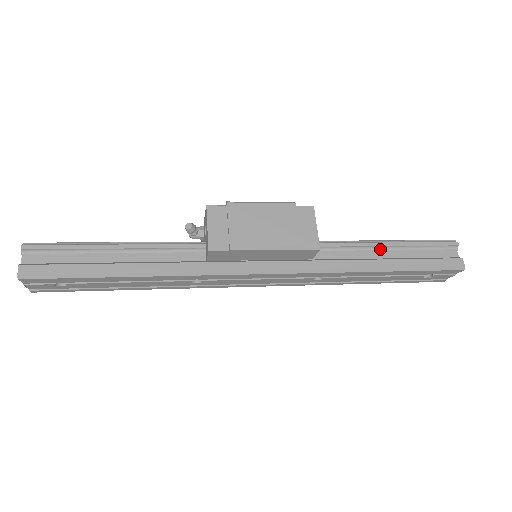
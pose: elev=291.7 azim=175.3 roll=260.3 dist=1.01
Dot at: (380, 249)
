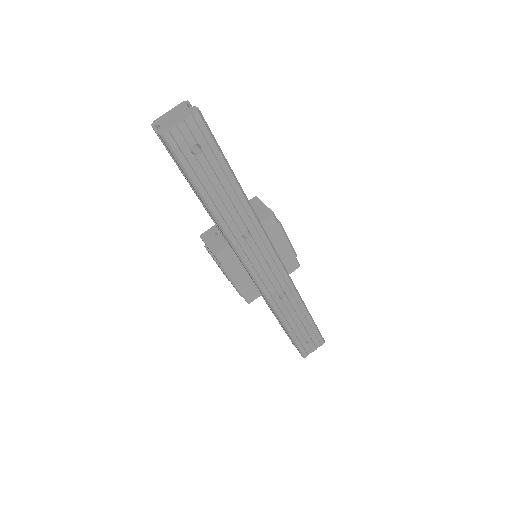
Dot at: occluded
